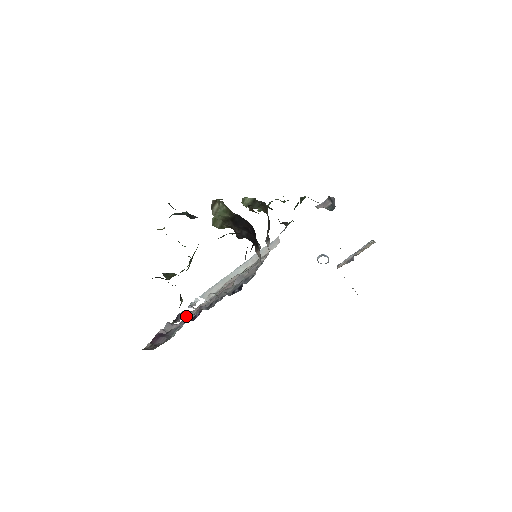
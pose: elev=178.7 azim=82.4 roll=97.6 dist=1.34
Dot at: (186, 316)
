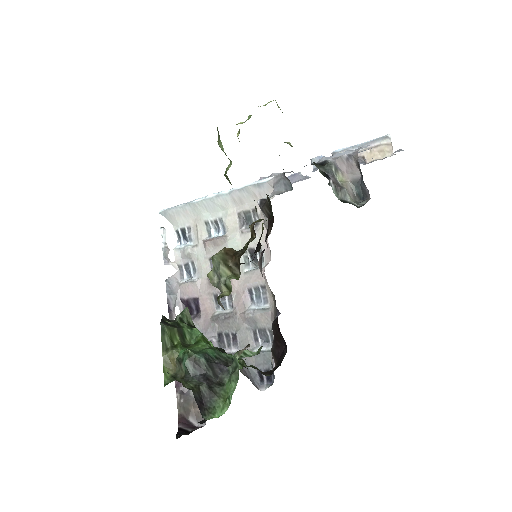
Dot at: (177, 300)
